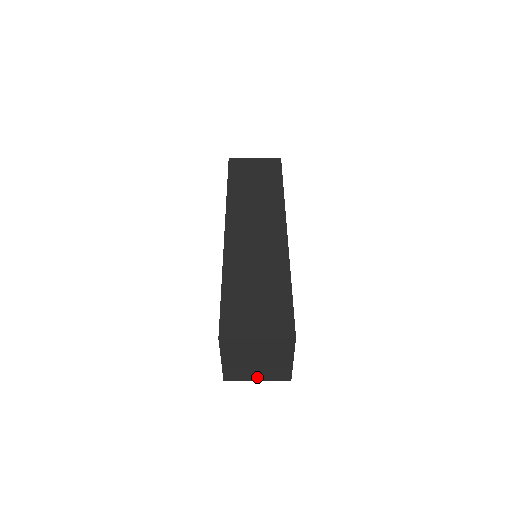
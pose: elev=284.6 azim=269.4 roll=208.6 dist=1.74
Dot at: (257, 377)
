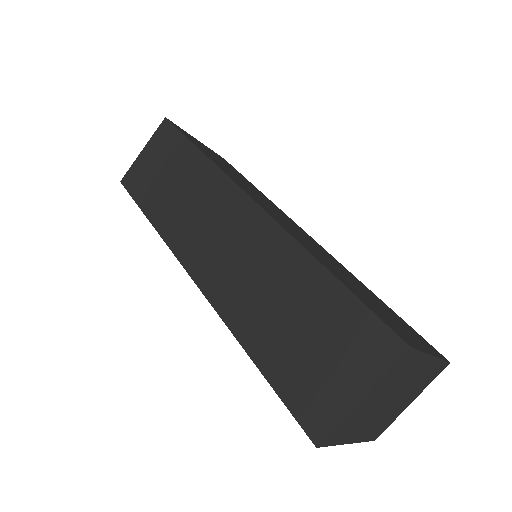
Dot at: (407, 402)
